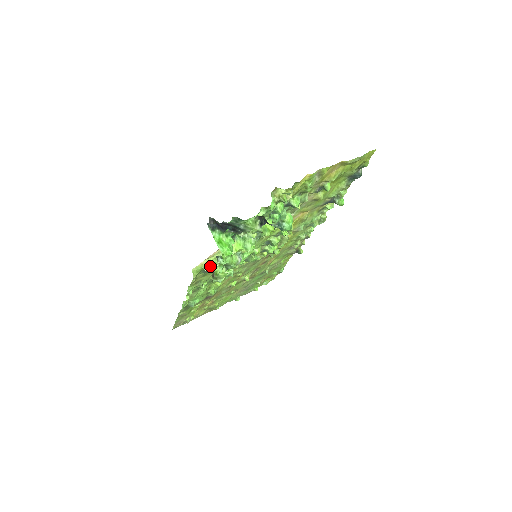
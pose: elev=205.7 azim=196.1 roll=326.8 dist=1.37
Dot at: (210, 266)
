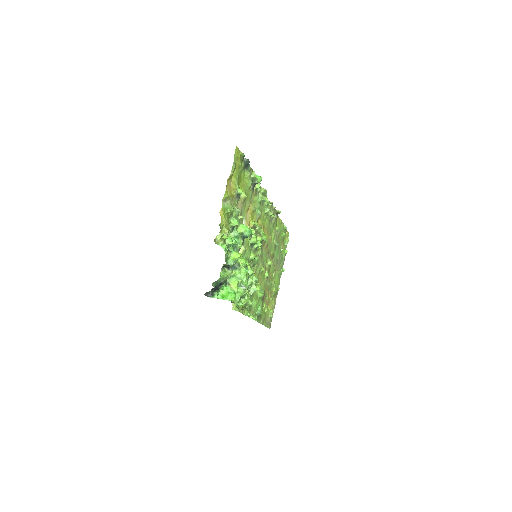
Dot at: occluded
